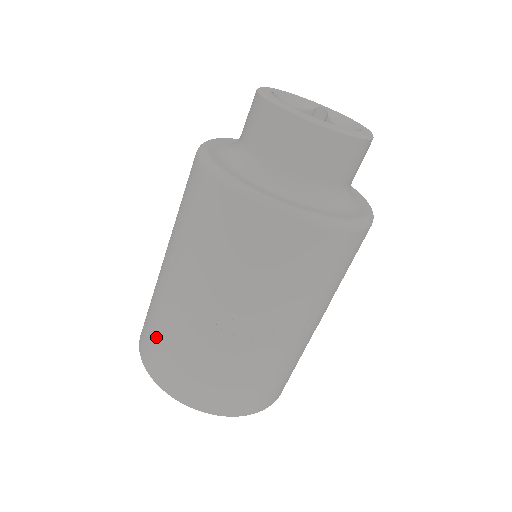
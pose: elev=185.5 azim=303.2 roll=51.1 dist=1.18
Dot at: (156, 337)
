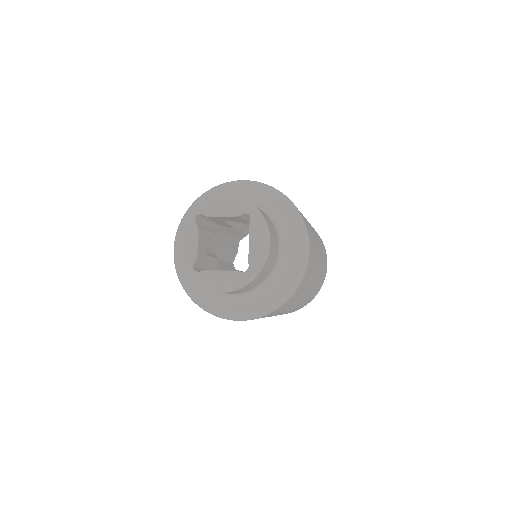
Dot at: occluded
